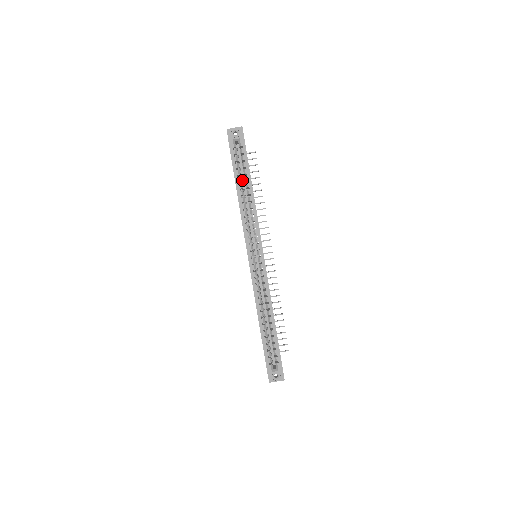
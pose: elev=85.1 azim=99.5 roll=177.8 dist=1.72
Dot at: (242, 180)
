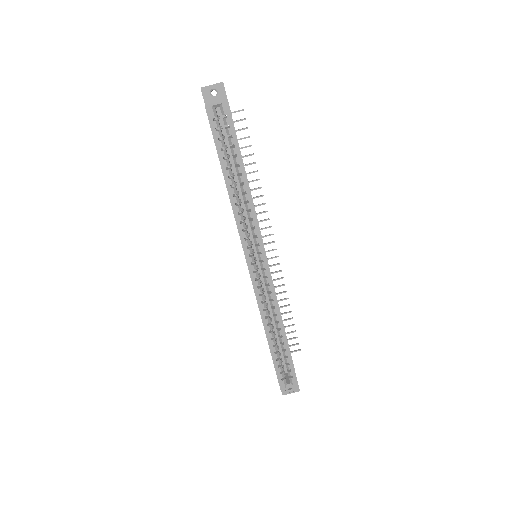
Dot at: (229, 158)
